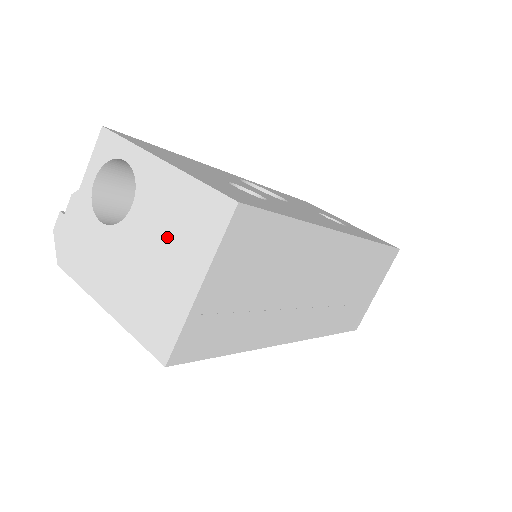
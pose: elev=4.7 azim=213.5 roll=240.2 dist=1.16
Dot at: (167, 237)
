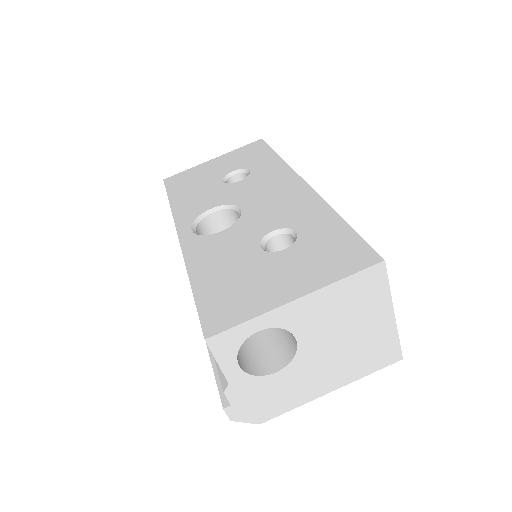
Dot at: (346, 322)
